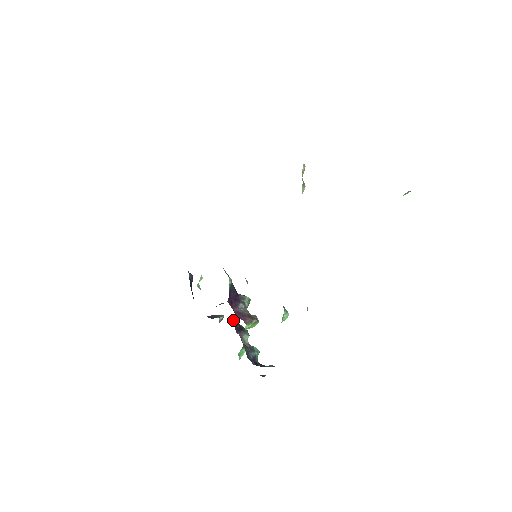
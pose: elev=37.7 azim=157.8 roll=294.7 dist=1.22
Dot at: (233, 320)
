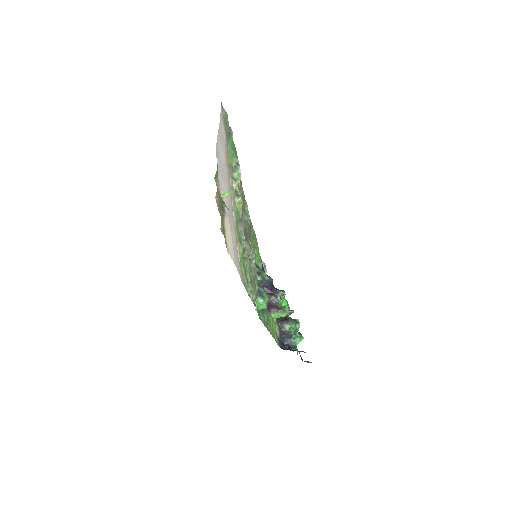
Dot at: occluded
